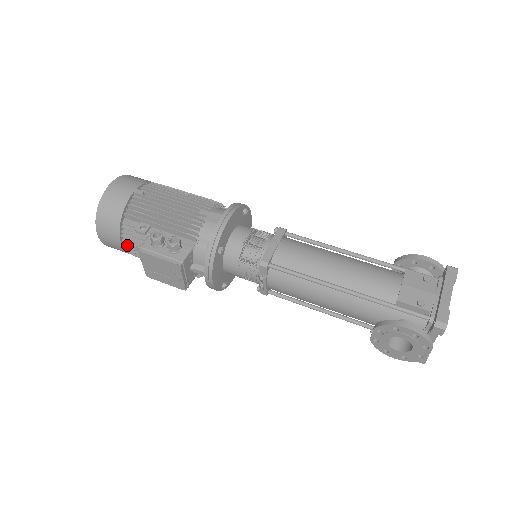
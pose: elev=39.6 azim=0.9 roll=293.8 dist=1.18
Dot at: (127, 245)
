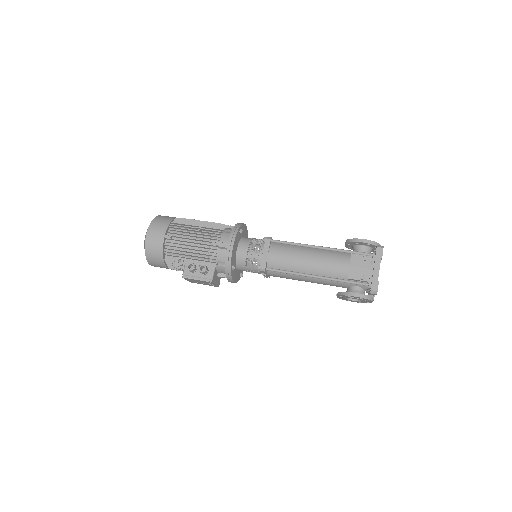
Dot at: (172, 269)
